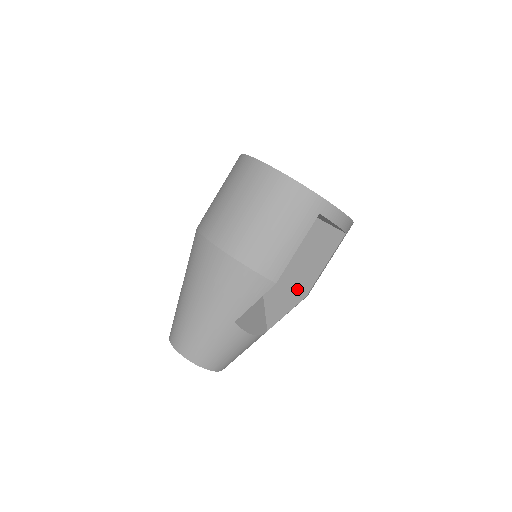
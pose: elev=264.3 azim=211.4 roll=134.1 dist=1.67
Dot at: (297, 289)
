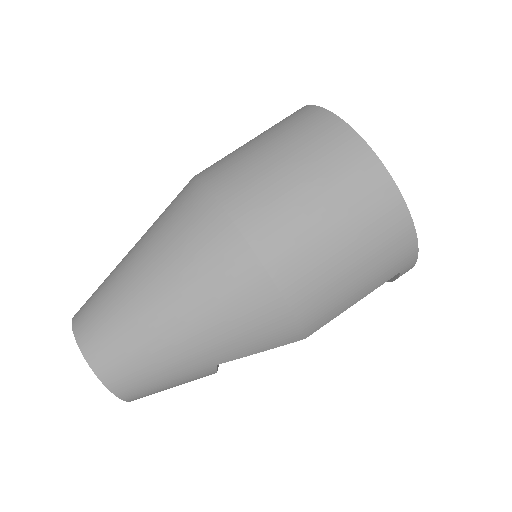
Dot at: occluded
